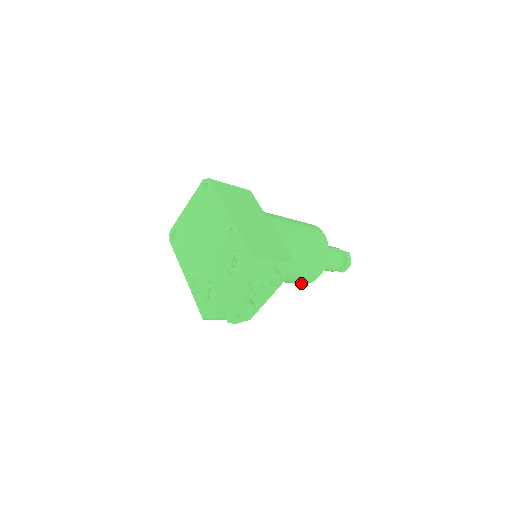
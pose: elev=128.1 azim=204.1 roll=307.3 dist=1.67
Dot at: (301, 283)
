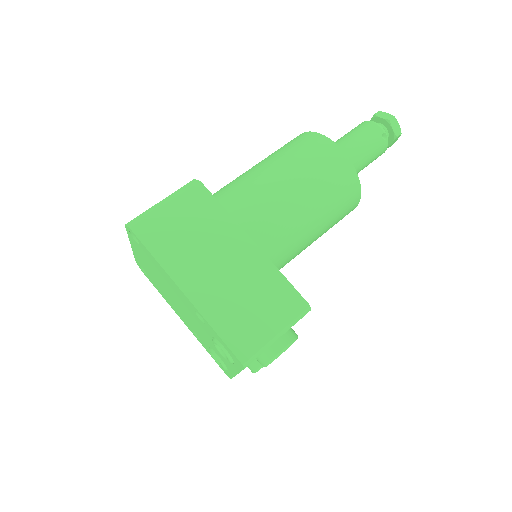
Dot at: occluded
